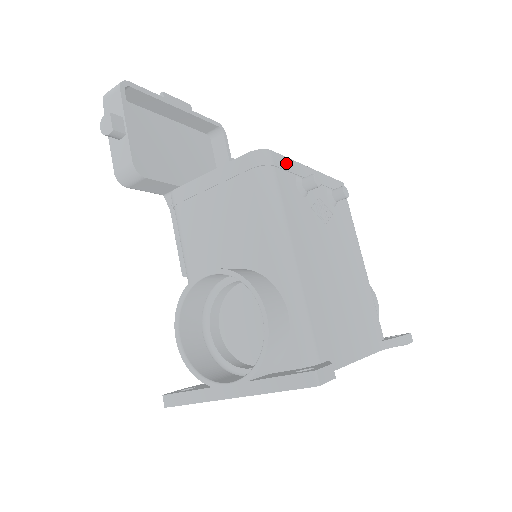
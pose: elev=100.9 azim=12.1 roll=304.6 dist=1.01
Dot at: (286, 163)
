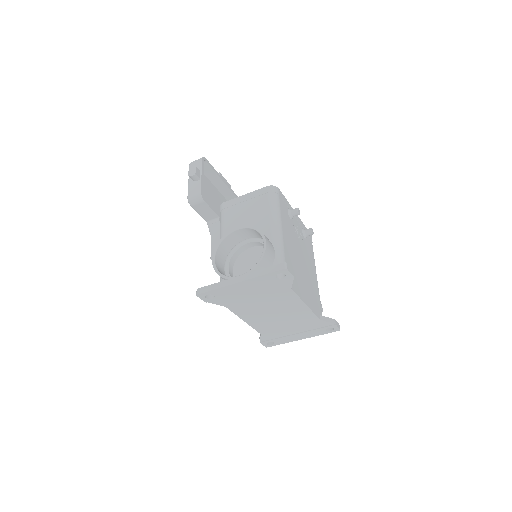
Dot at: (284, 199)
